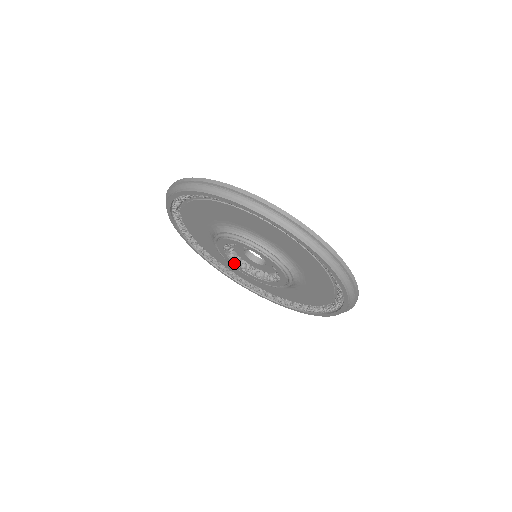
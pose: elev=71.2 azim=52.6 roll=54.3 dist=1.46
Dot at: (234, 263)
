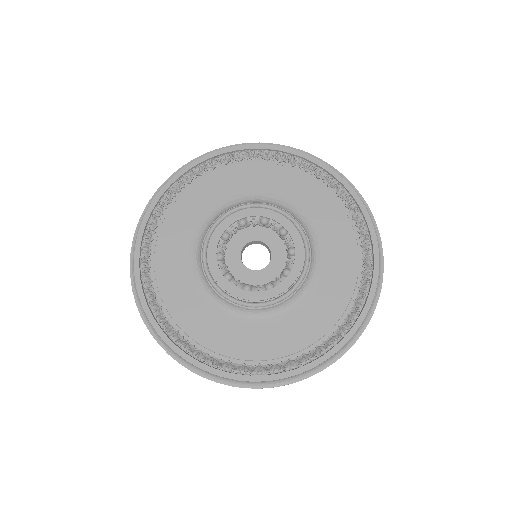
Dot at: (259, 292)
